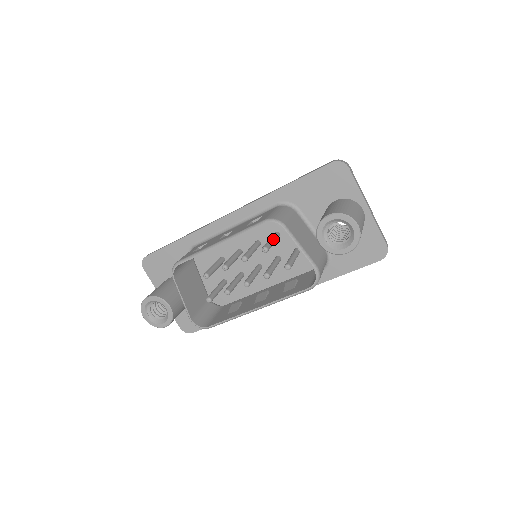
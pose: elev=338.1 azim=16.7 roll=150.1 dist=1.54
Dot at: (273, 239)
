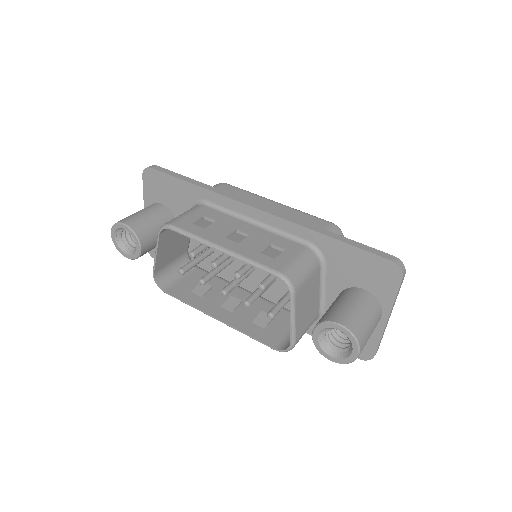
Dot at: occluded
